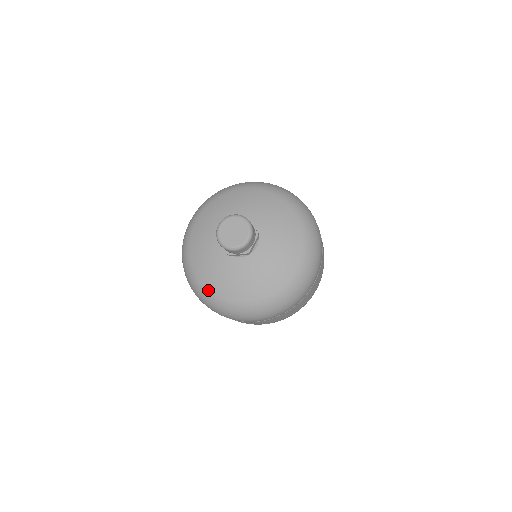
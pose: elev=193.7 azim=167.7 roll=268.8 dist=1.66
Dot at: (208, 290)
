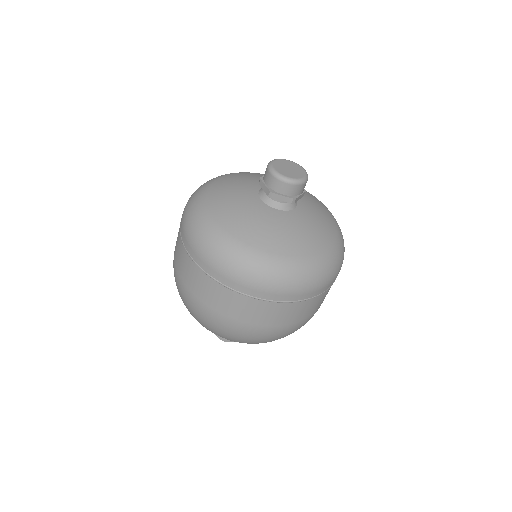
Dot at: (297, 257)
